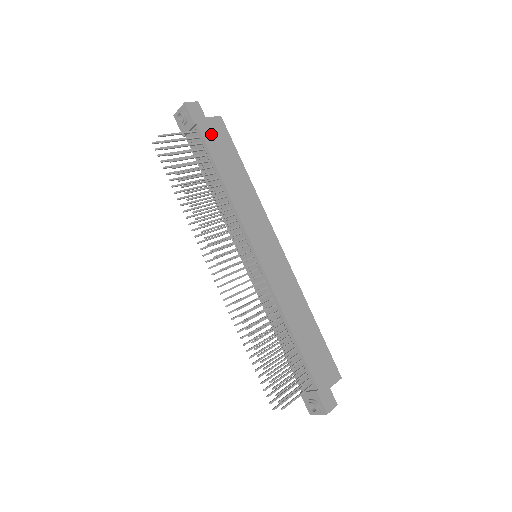
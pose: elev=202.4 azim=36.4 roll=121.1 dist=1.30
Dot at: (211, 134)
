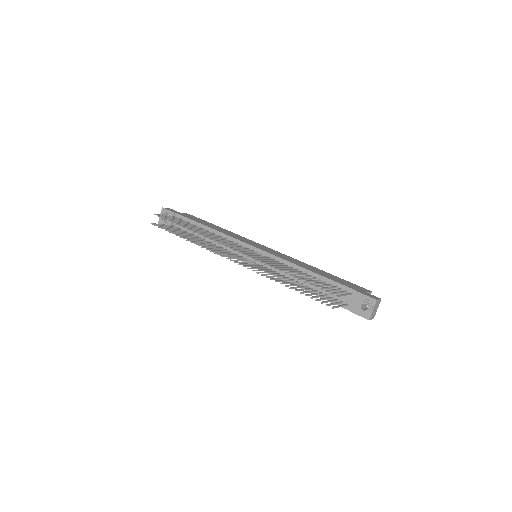
Dot at: (187, 216)
